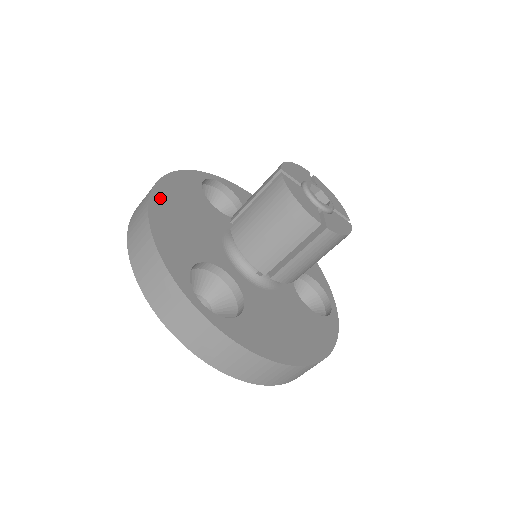
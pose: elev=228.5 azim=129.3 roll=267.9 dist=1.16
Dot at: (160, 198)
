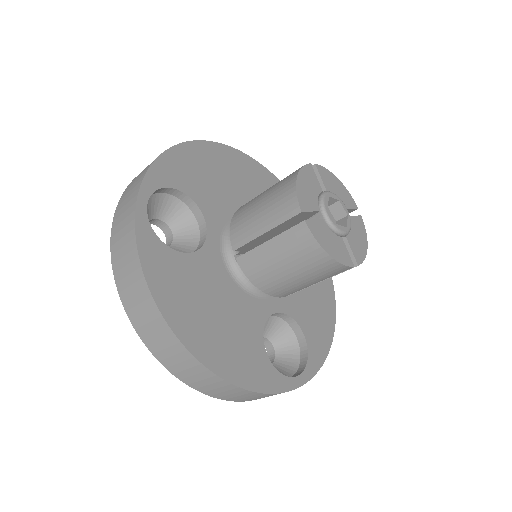
Dot at: (215, 150)
